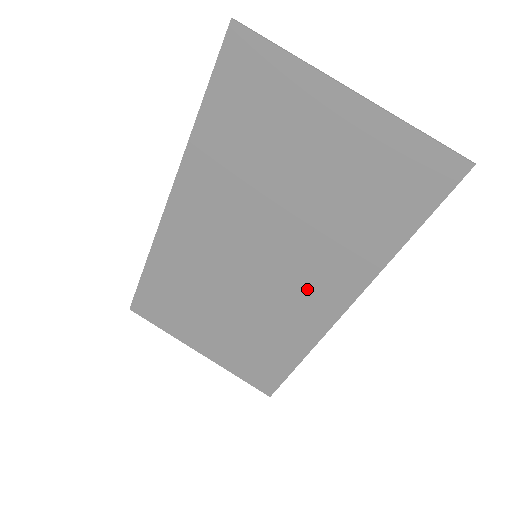
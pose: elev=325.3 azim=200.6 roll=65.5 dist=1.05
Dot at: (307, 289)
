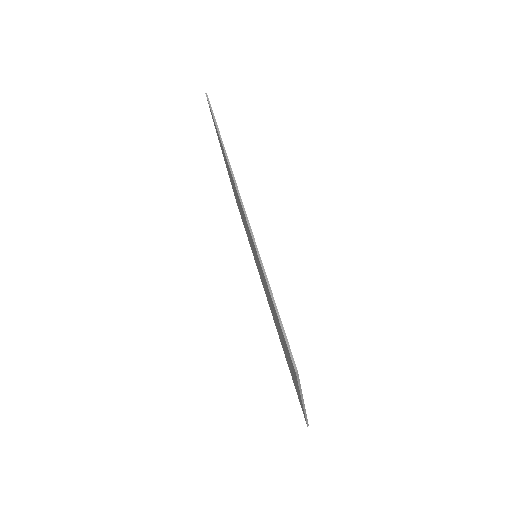
Dot at: occluded
